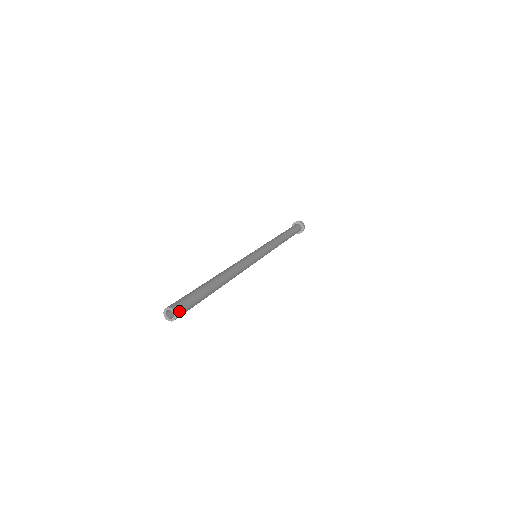
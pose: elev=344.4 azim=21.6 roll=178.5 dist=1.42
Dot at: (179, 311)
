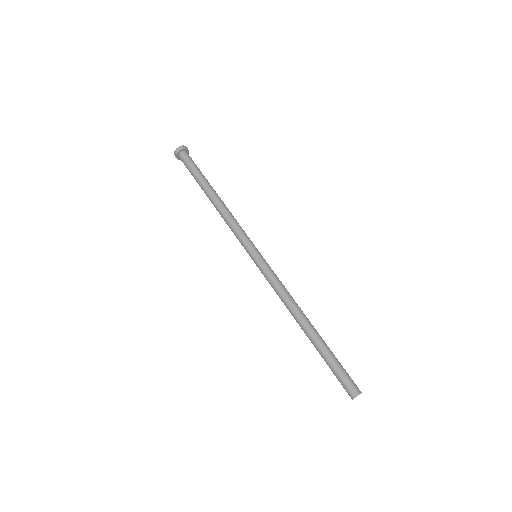
Dot at: (358, 389)
